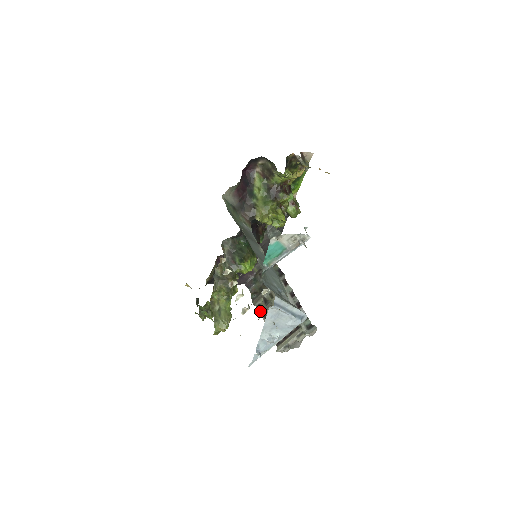
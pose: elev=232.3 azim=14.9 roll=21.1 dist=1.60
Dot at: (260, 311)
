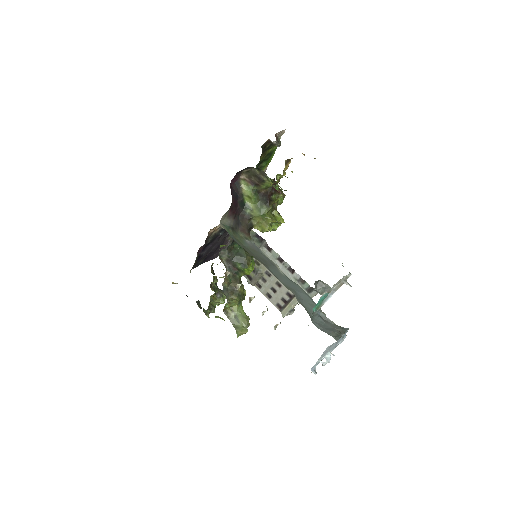
Dot at: (251, 281)
